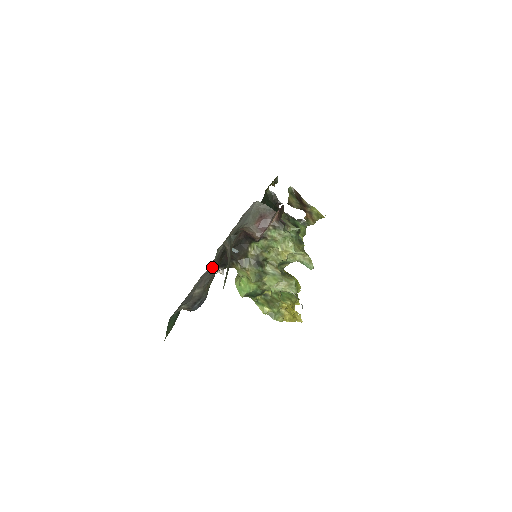
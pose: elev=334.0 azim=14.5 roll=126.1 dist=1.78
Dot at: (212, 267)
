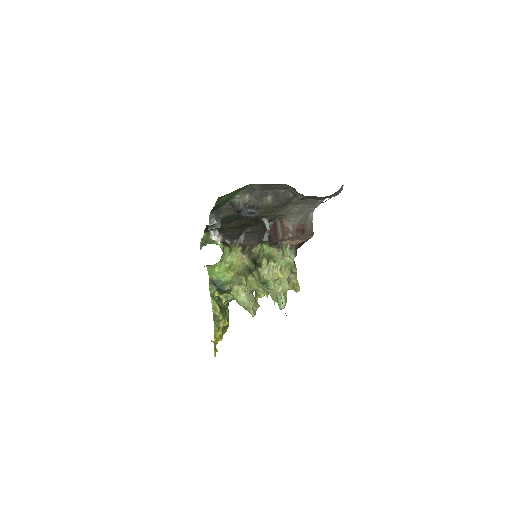
Dot at: (286, 200)
